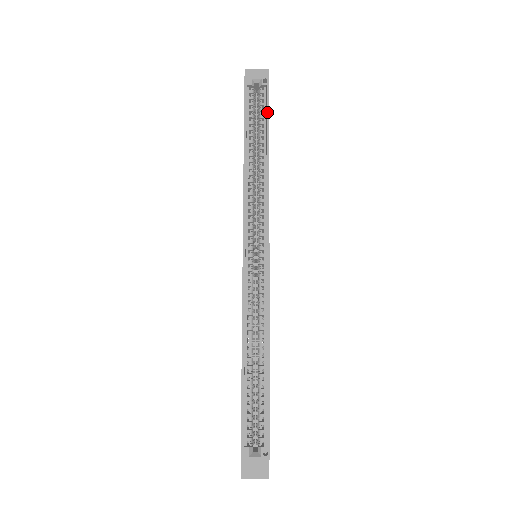
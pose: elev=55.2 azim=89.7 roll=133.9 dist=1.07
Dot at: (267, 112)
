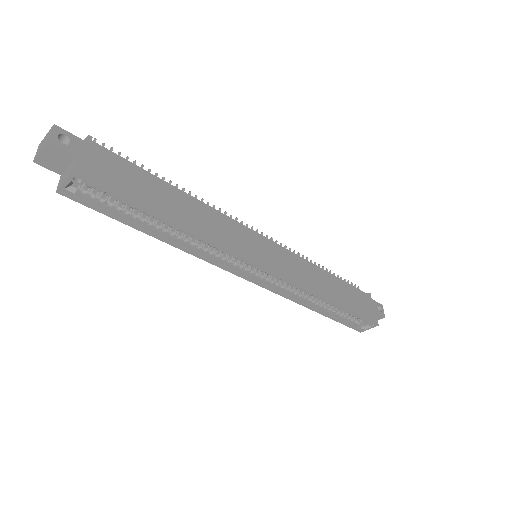
Dot at: (124, 201)
